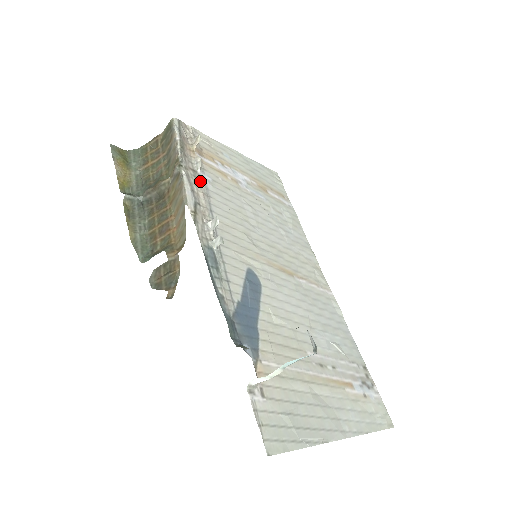
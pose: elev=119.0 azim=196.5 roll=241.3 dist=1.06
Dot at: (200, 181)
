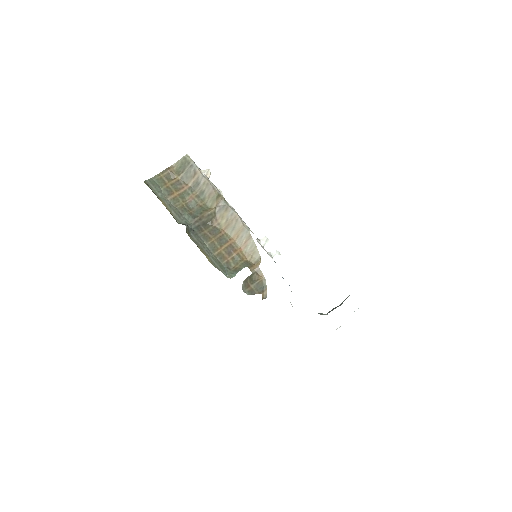
Dot at: occluded
